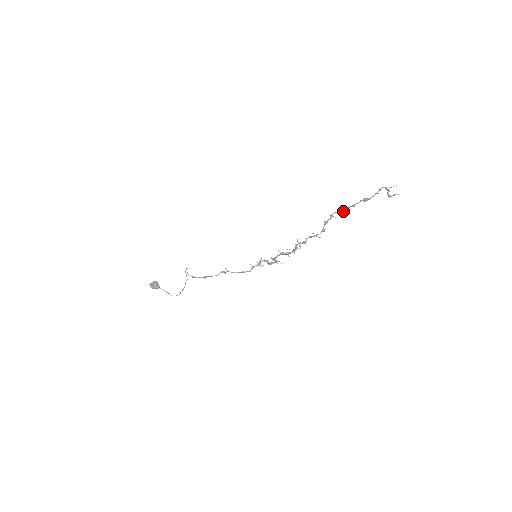
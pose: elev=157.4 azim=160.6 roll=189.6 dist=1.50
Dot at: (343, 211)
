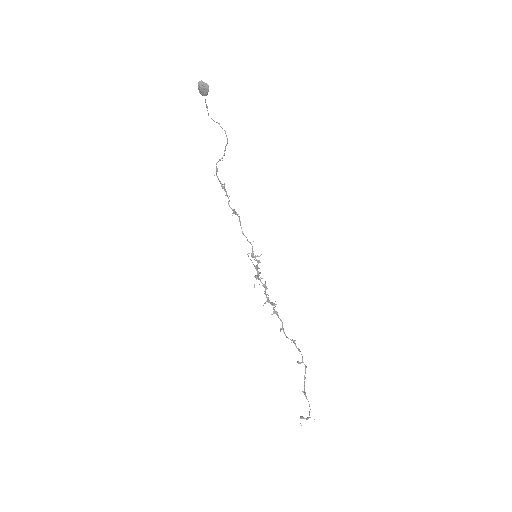
Dot at: occluded
